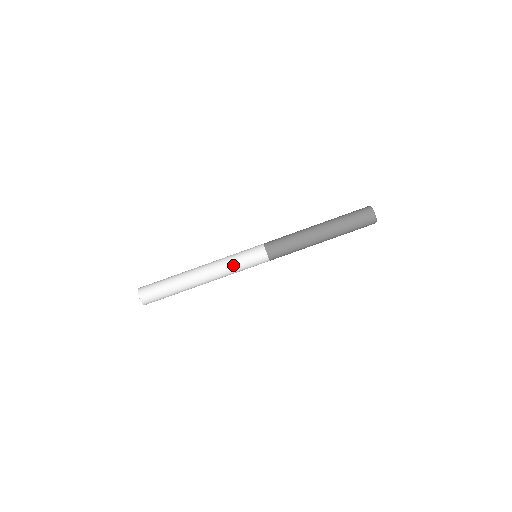
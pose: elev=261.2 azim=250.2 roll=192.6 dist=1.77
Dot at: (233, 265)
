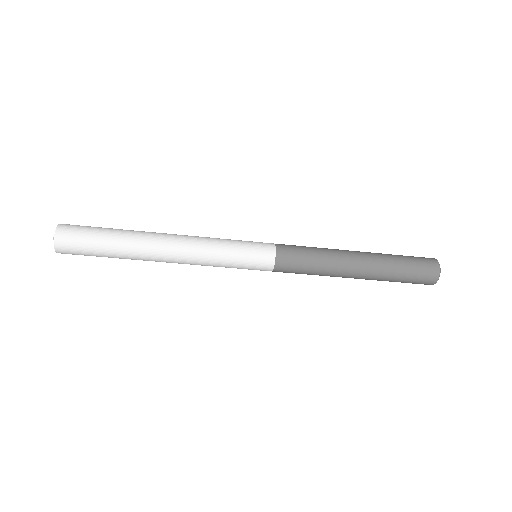
Dot at: (219, 264)
